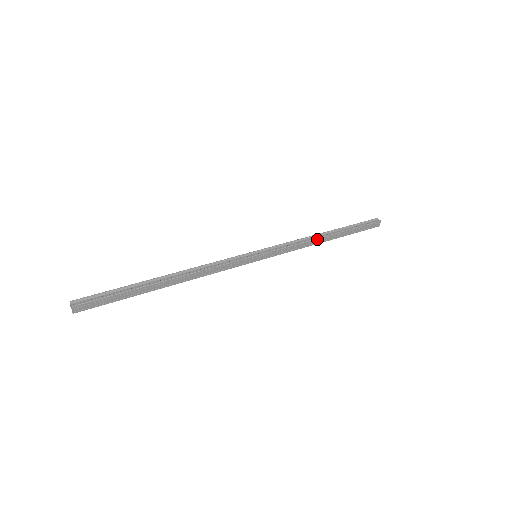
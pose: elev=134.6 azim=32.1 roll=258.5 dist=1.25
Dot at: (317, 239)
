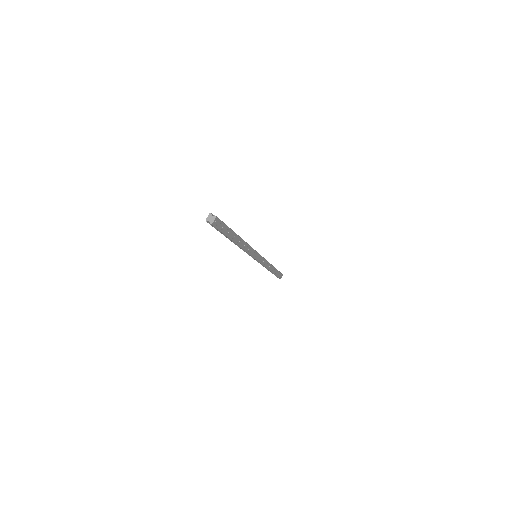
Dot at: (271, 265)
